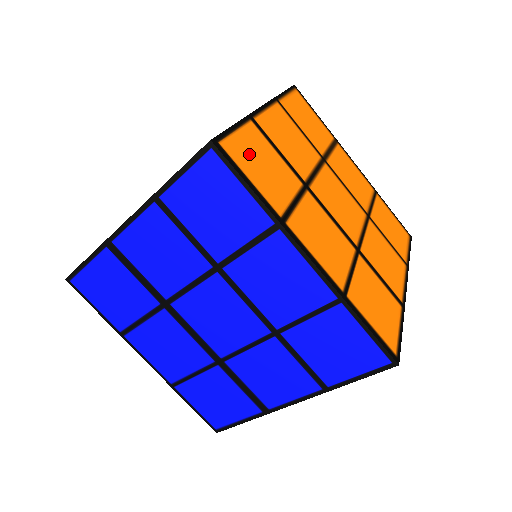
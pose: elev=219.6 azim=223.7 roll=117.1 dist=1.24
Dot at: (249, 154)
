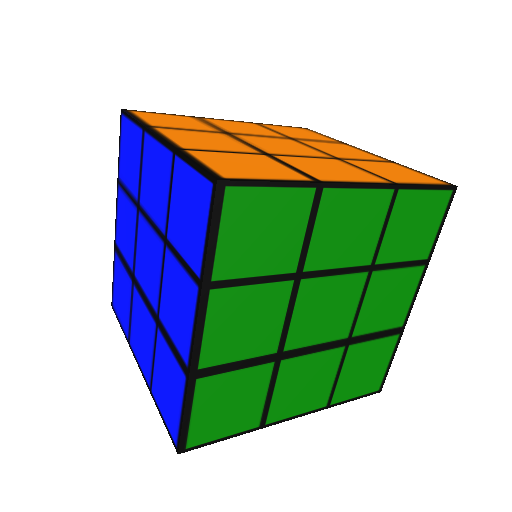
Dot at: (161, 117)
